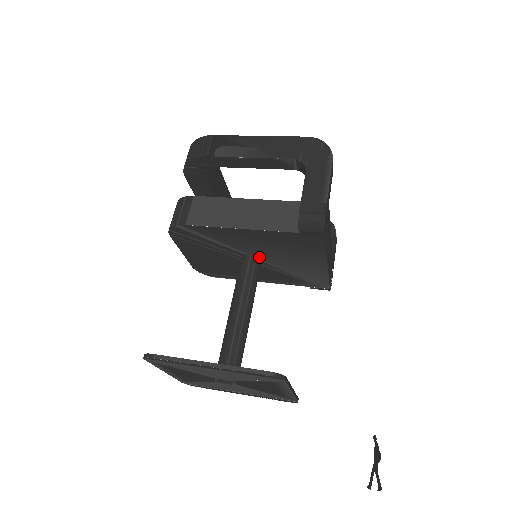
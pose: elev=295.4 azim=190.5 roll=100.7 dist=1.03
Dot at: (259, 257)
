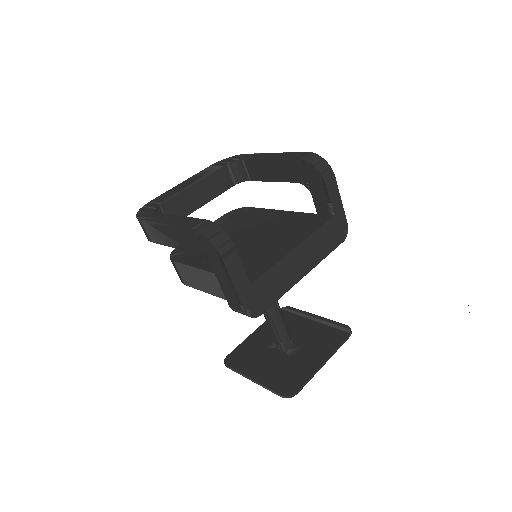
Dot at: occluded
